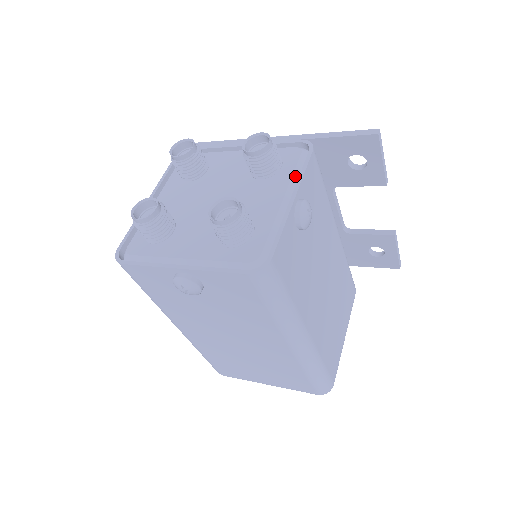
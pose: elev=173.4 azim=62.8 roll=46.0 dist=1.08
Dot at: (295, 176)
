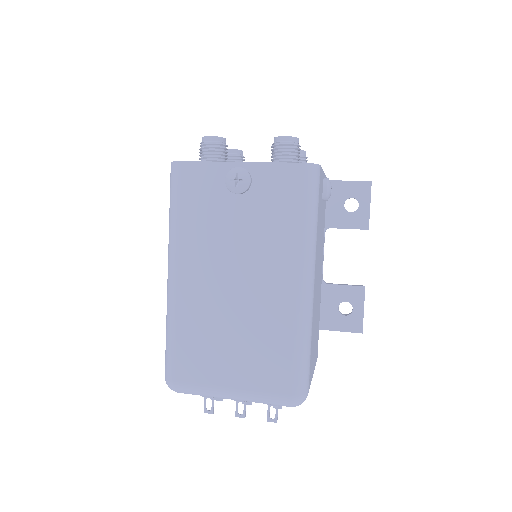
Dot at: occluded
